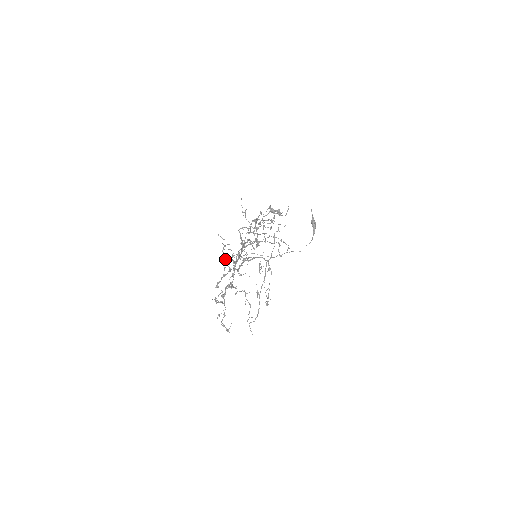
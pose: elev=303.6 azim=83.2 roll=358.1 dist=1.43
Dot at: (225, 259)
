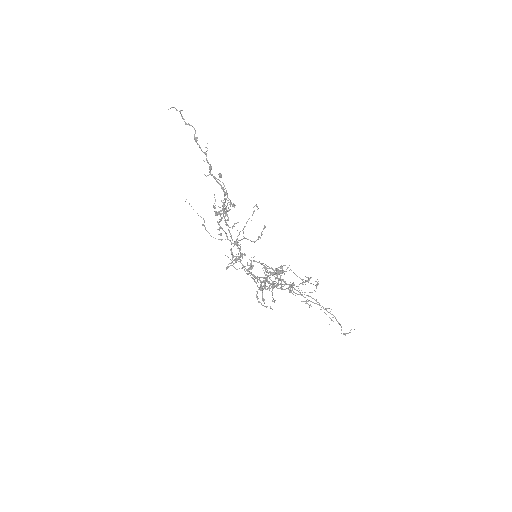
Dot at: (204, 161)
